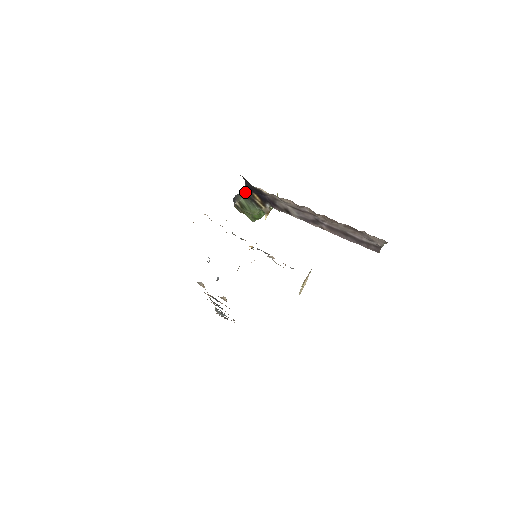
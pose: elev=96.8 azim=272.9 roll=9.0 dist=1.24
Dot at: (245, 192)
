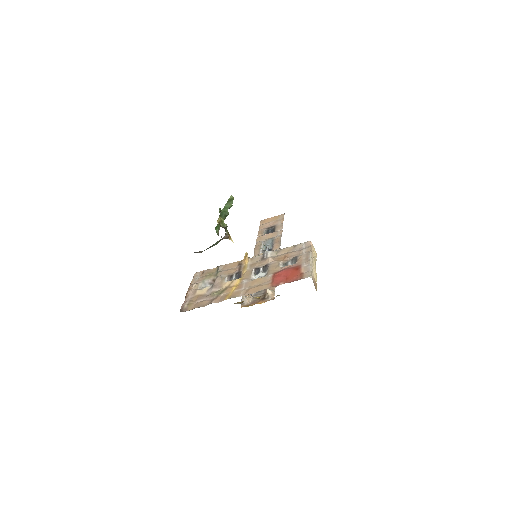
Dot at: (198, 252)
